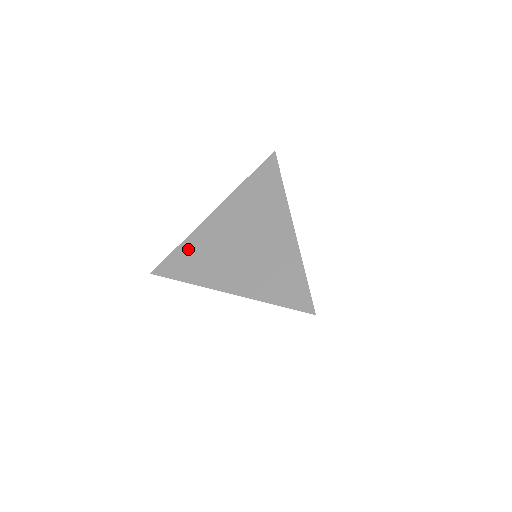
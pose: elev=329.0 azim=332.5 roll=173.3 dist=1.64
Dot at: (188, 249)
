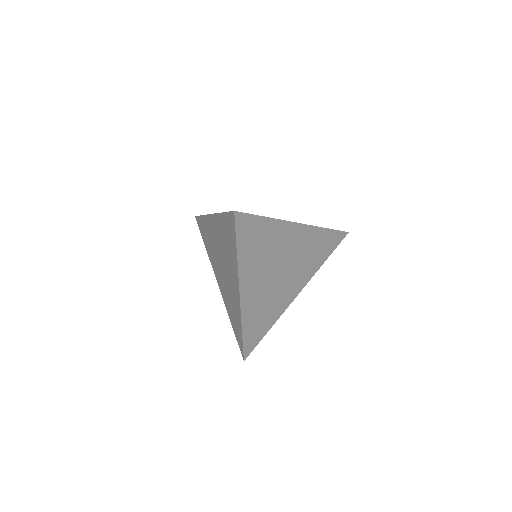
Dot at: occluded
